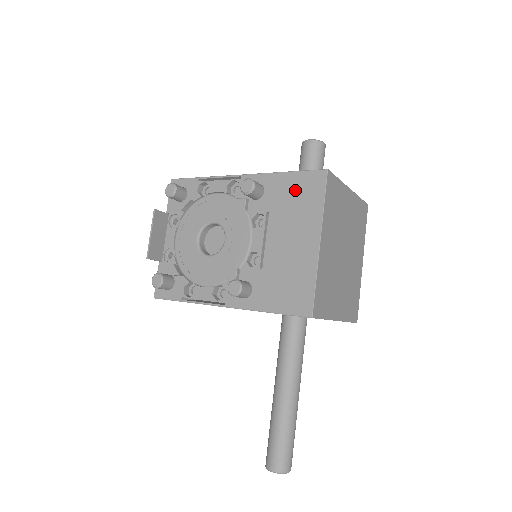
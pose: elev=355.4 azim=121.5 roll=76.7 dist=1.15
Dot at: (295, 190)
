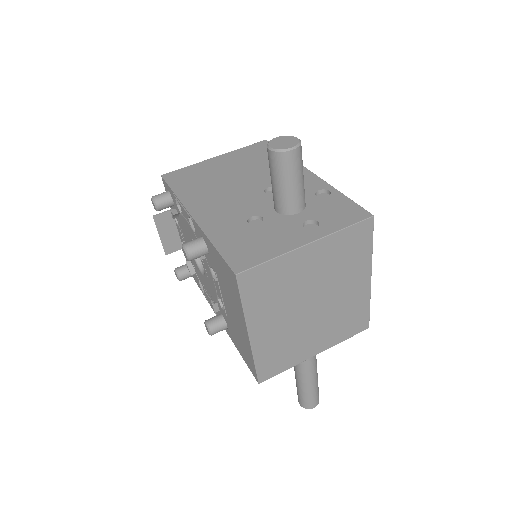
Dot at: (223, 271)
